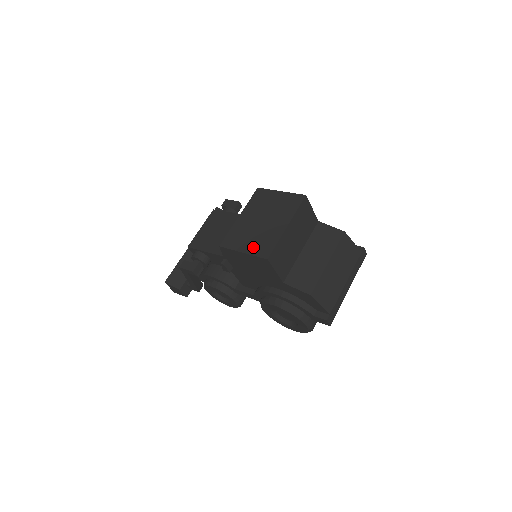
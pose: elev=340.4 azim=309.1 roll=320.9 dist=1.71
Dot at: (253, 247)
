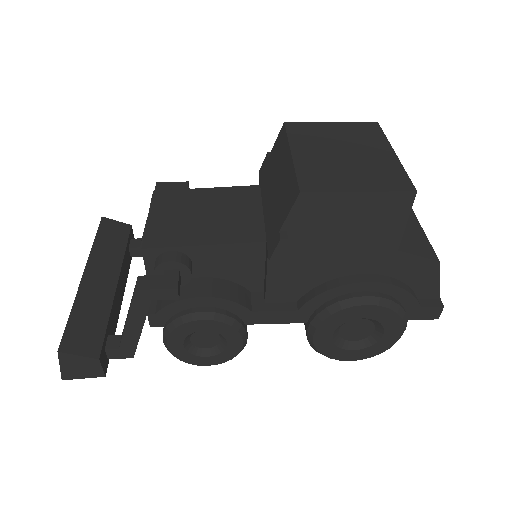
Dot at: (371, 182)
